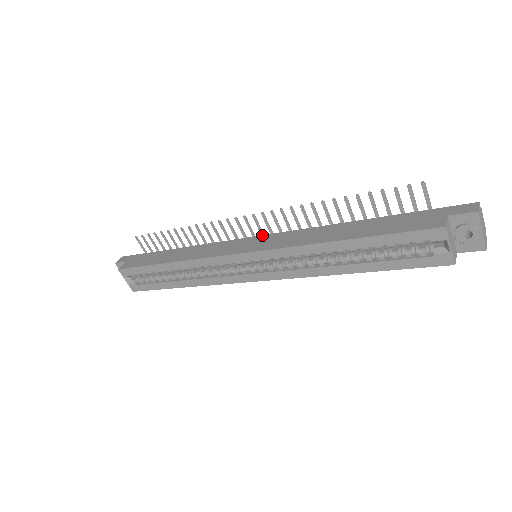
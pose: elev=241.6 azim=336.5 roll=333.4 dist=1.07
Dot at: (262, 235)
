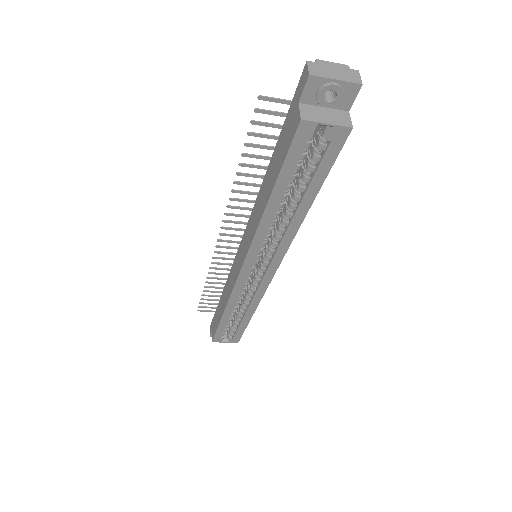
Dot at: (241, 240)
